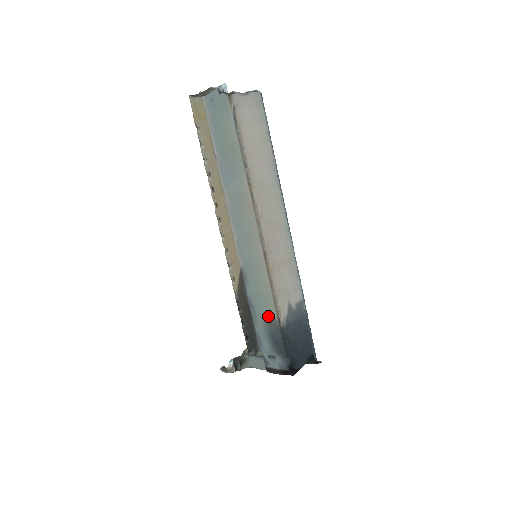
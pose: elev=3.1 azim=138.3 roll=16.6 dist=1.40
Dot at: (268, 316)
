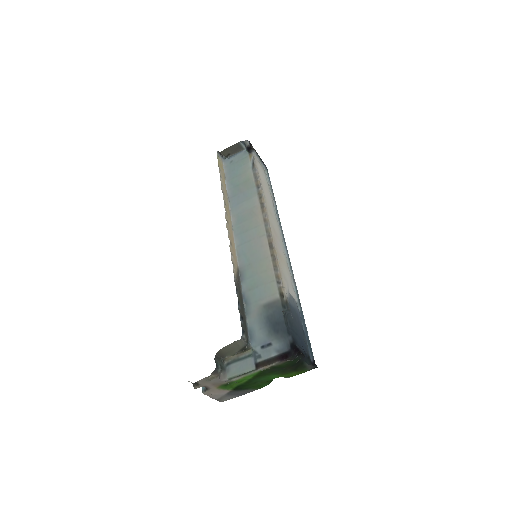
Dot at: (267, 300)
